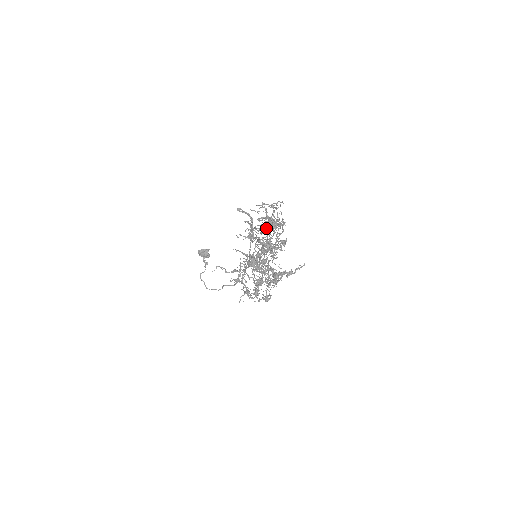
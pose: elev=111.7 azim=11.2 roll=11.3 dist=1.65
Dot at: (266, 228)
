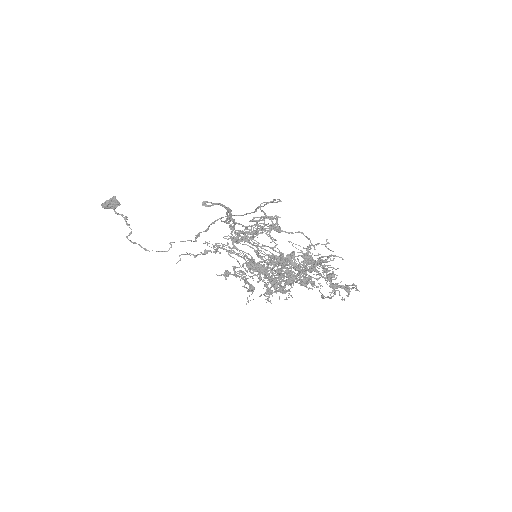
Dot at: occluded
